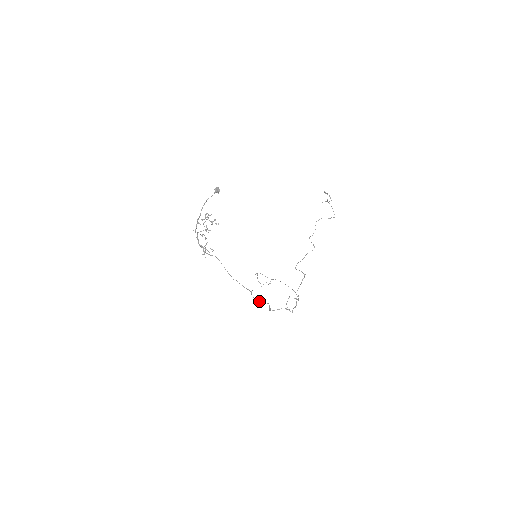
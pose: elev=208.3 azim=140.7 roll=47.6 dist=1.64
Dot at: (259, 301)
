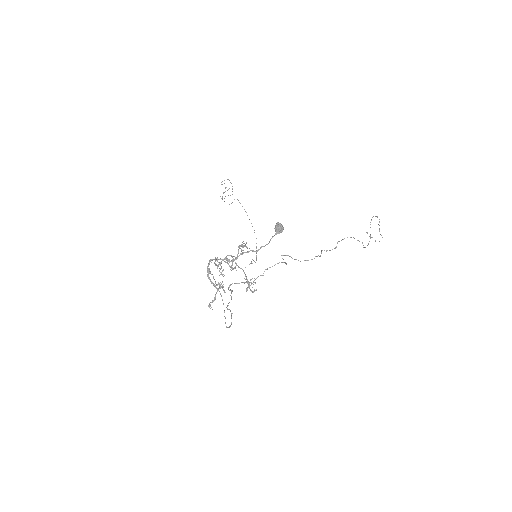
Dot at: occluded
